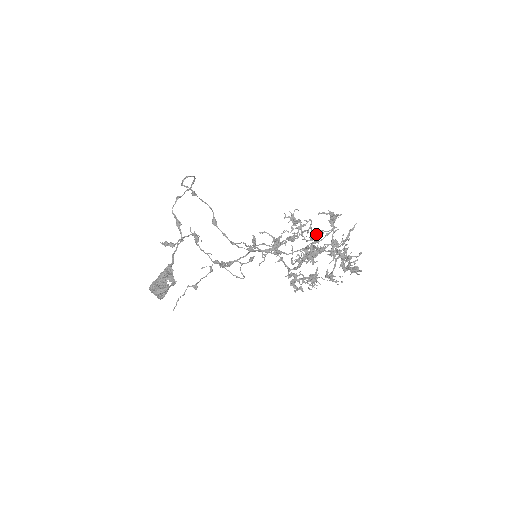
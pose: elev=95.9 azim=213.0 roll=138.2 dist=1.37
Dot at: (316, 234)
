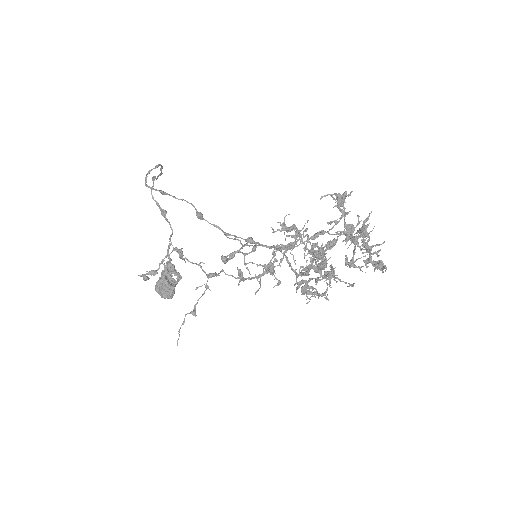
Dot at: (316, 251)
